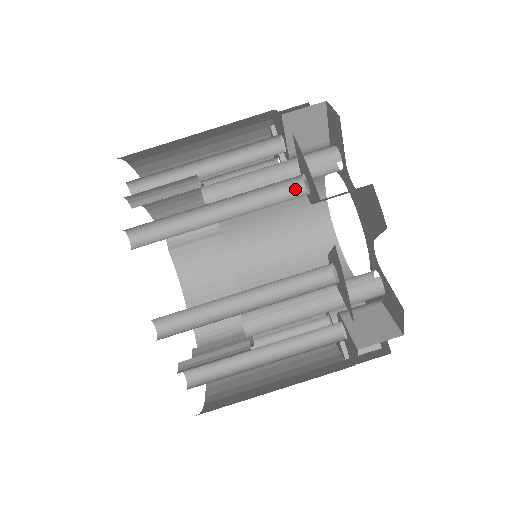
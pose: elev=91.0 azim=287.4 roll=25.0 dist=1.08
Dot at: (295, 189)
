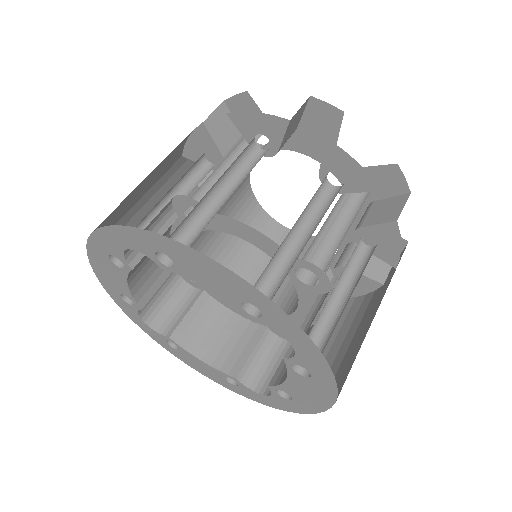
Dot at: (256, 154)
